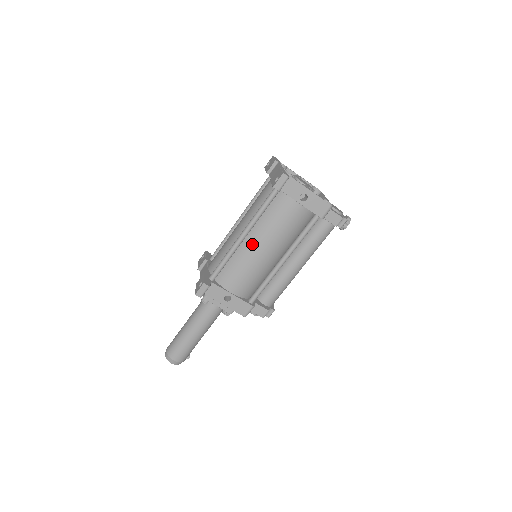
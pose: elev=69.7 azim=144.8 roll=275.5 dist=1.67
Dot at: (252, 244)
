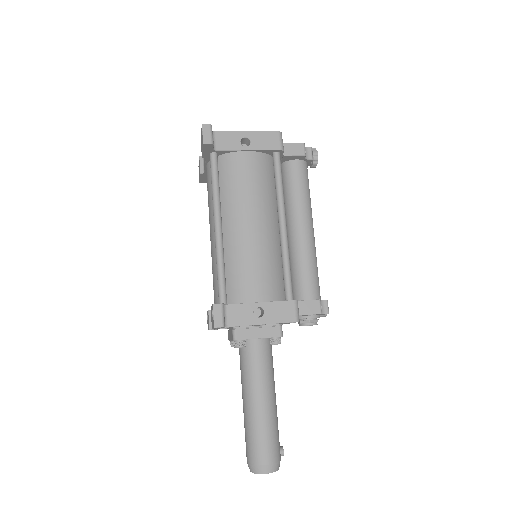
Dot at: (234, 229)
